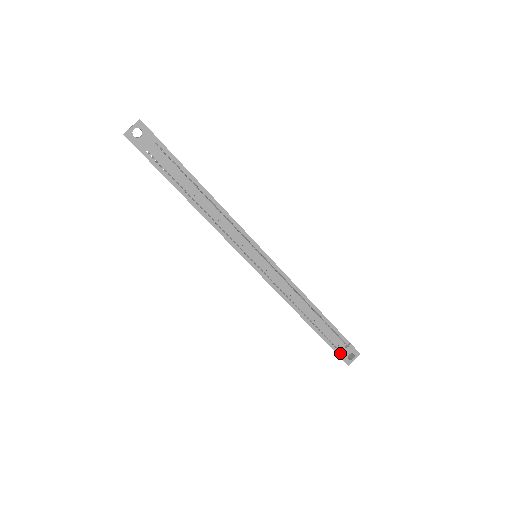
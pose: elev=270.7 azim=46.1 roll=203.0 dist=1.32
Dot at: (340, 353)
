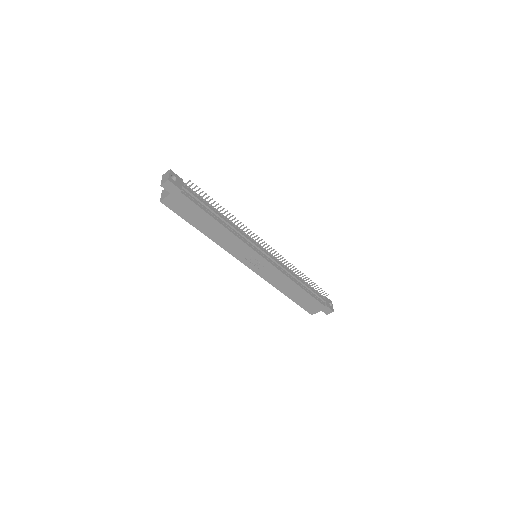
Dot at: (326, 304)
